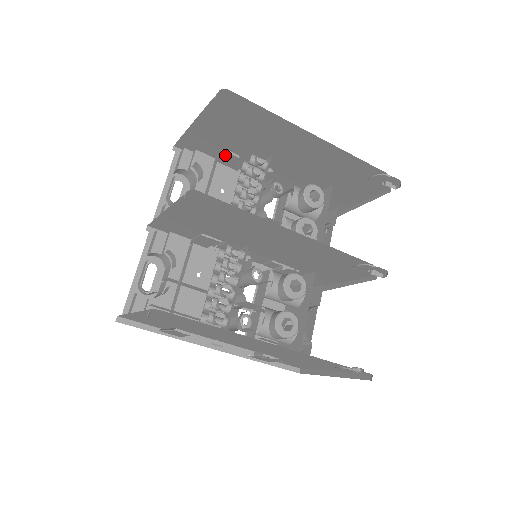
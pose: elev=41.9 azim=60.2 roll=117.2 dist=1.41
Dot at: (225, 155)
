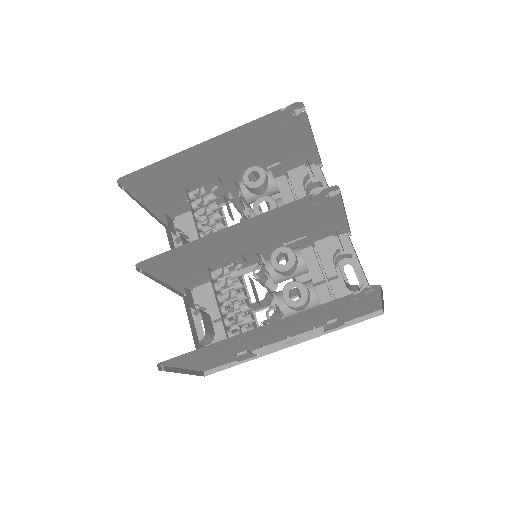
Dot at: occluded
